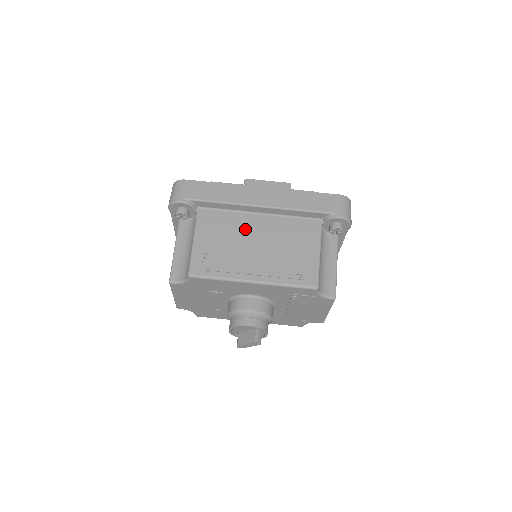
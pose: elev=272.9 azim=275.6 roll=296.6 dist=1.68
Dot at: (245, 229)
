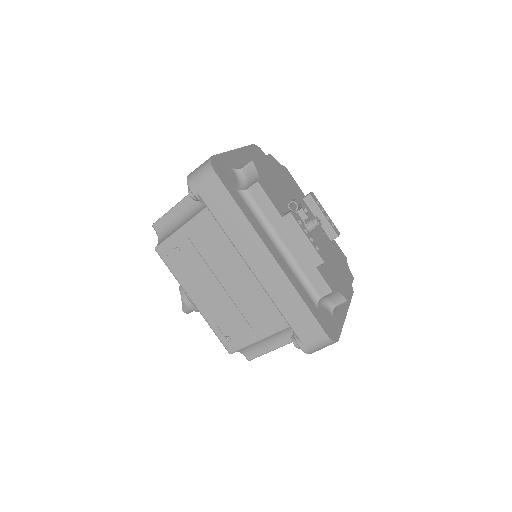
Dot at: (227, 263)
